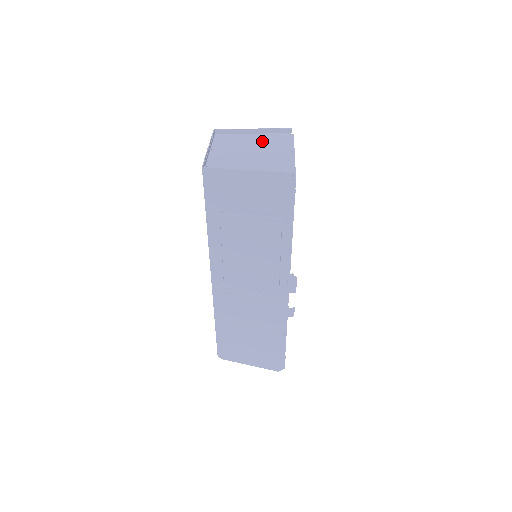
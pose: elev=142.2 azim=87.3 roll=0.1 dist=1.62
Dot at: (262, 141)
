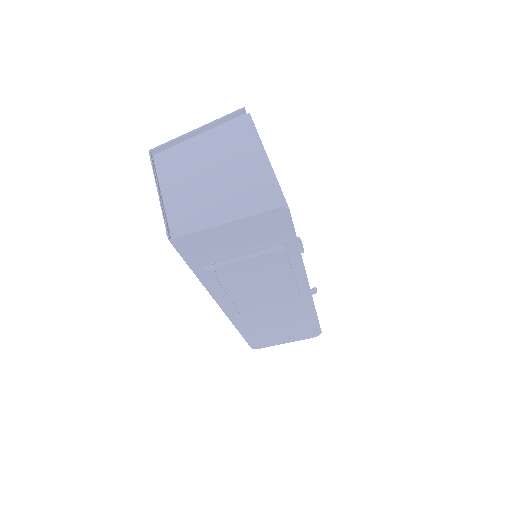
Dot at: (217, 146)
